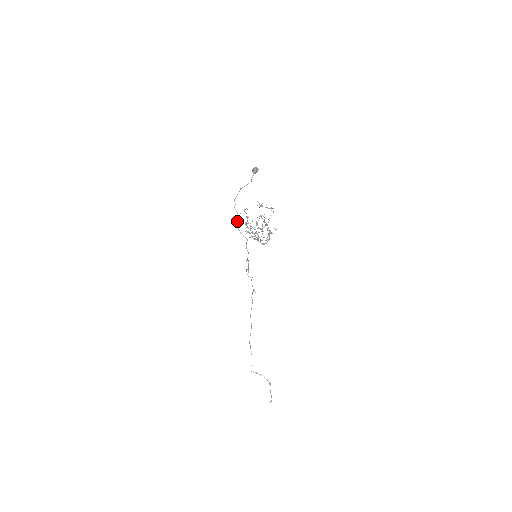
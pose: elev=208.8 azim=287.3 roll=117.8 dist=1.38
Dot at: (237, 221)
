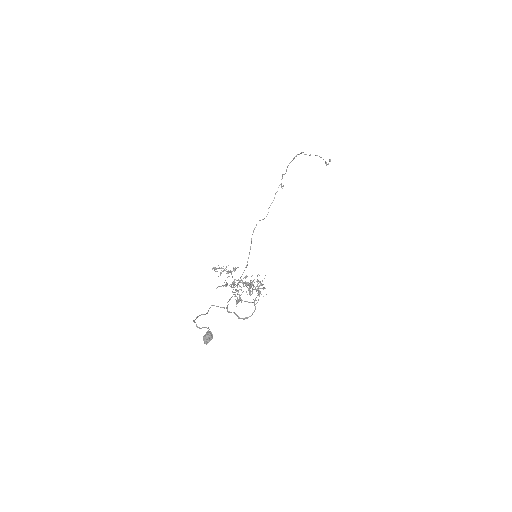
Dot at: (207, 312)
